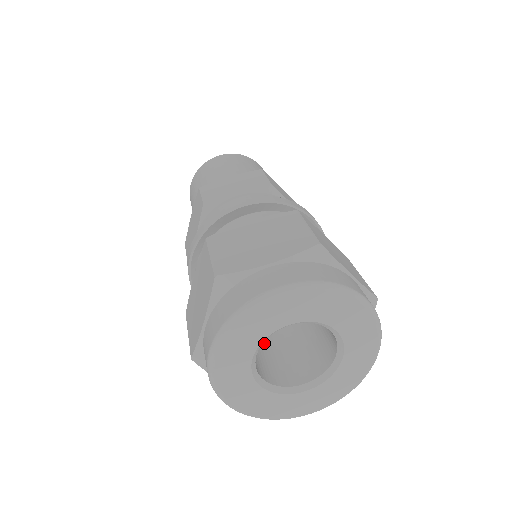
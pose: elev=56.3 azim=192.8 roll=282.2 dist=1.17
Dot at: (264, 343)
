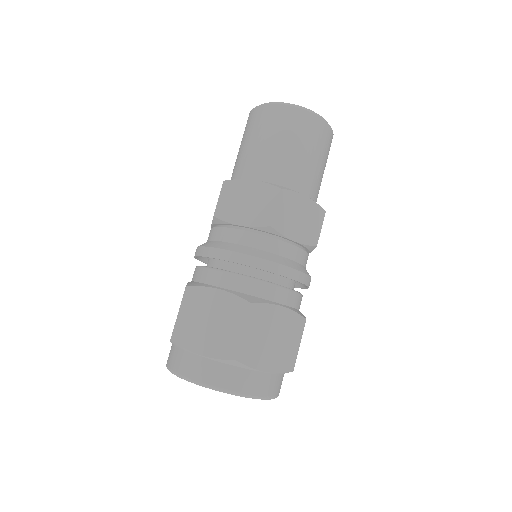
Dot at: occluded
